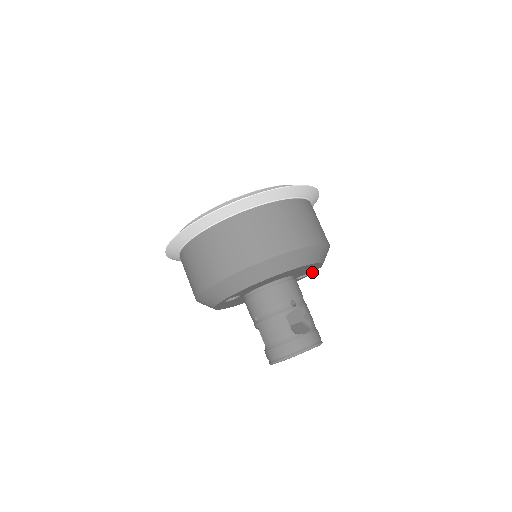
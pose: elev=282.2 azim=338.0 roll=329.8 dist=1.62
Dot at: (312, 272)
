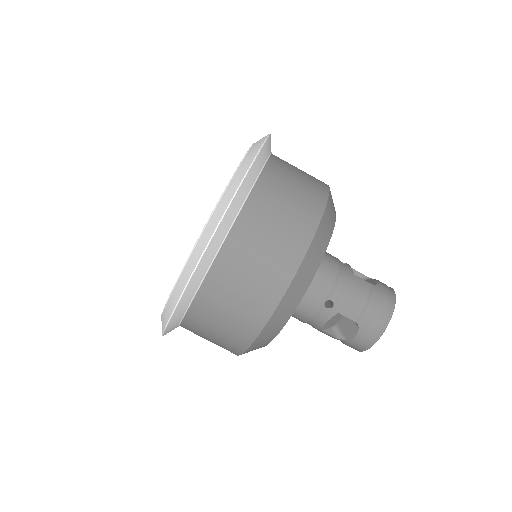
Dot at: occluded
